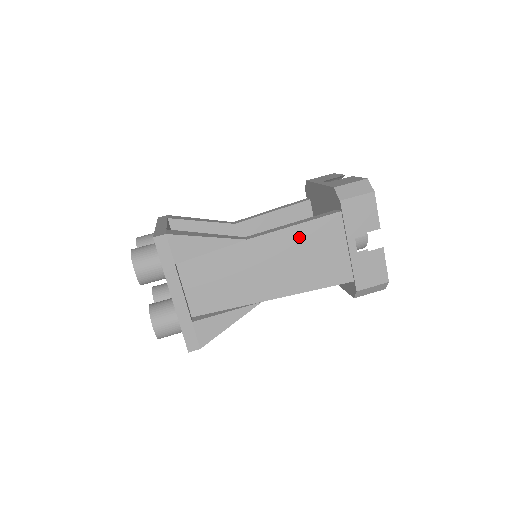
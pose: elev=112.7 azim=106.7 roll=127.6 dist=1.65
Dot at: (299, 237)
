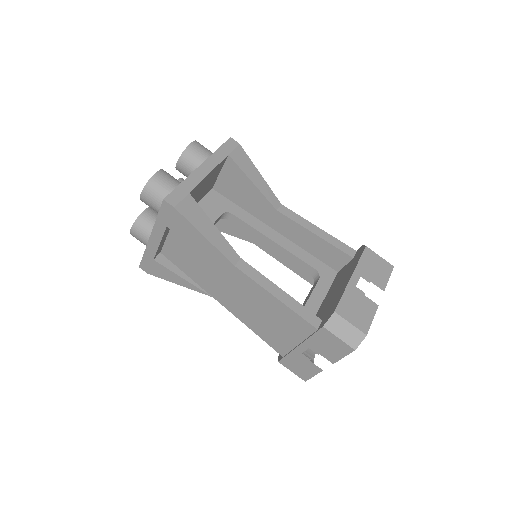
Dot at: (272, 305)
